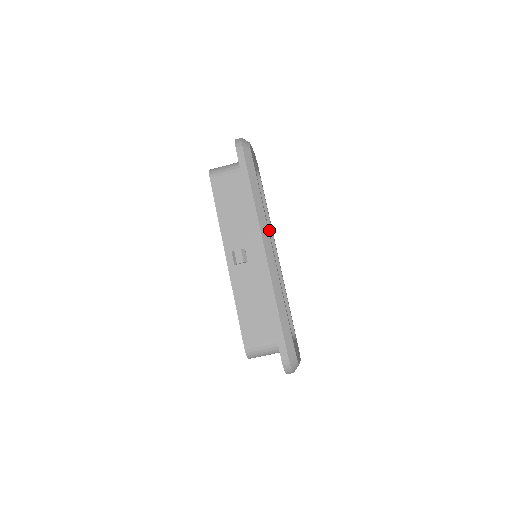
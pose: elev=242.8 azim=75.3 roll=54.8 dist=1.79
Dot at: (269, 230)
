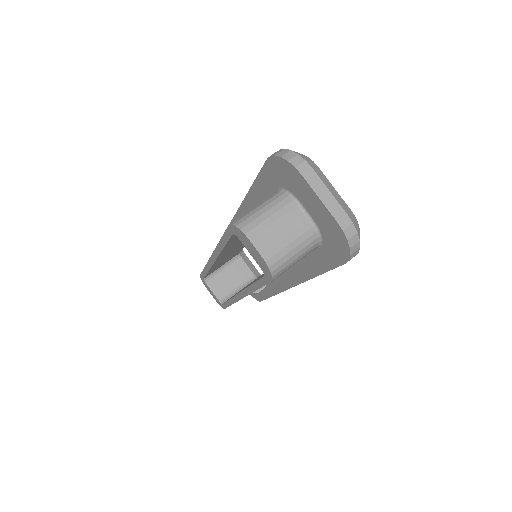
Dot at: occluded
